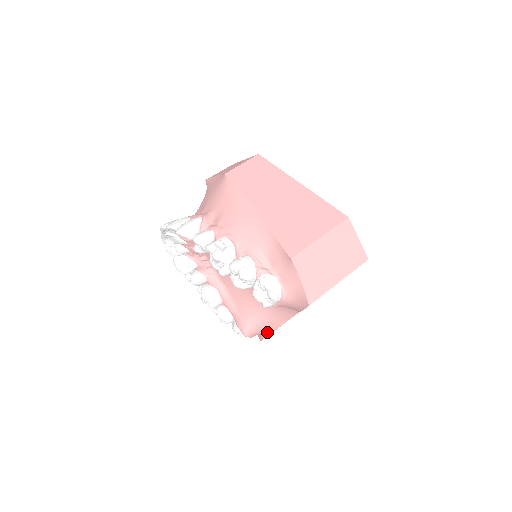
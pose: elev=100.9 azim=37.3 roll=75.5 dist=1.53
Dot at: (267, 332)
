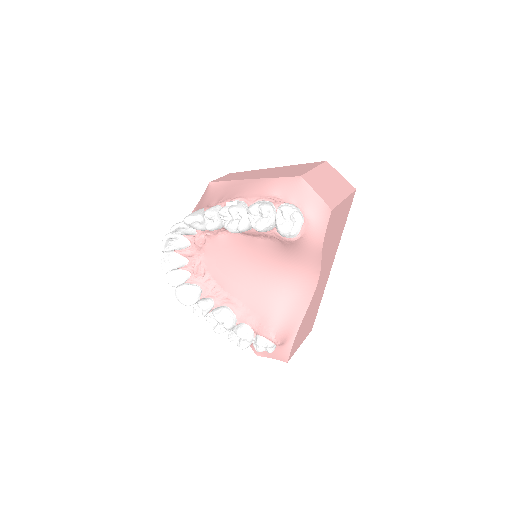
Dot at: (292, 333)
